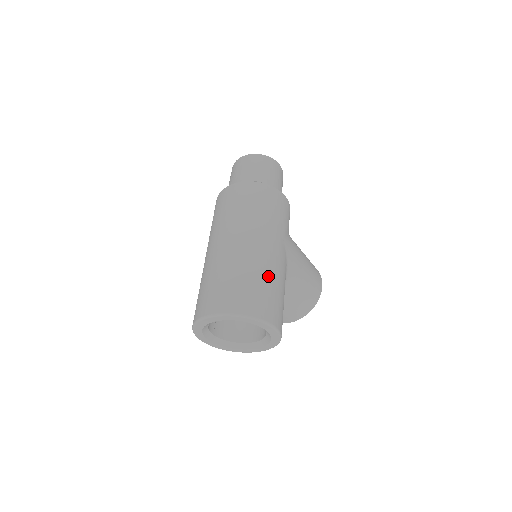
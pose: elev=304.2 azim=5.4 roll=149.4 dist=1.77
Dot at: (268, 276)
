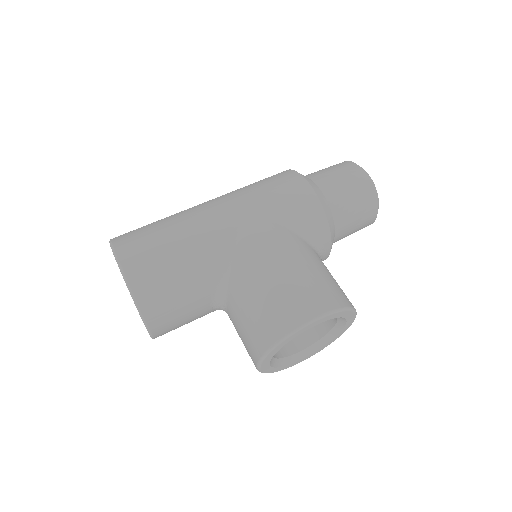
Dot at: (172, 223)
